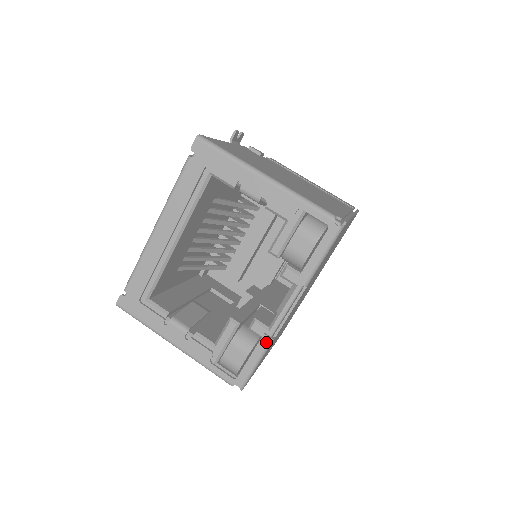
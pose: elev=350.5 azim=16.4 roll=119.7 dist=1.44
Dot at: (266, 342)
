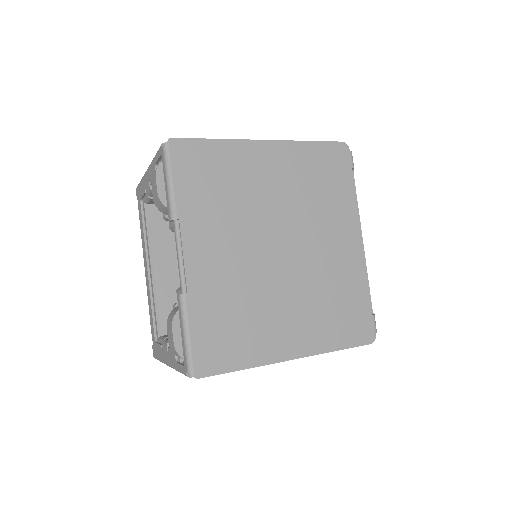
Dot at: (179, 302)
